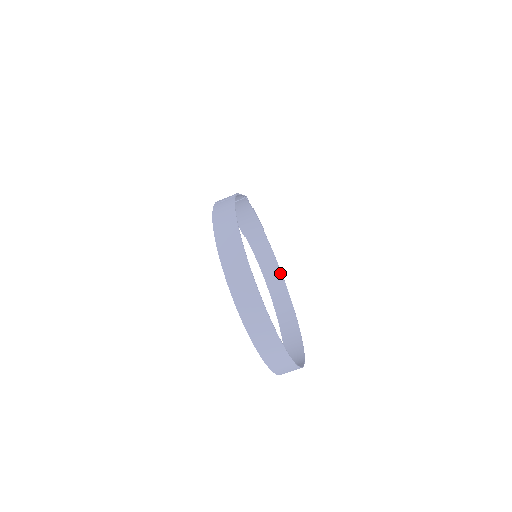
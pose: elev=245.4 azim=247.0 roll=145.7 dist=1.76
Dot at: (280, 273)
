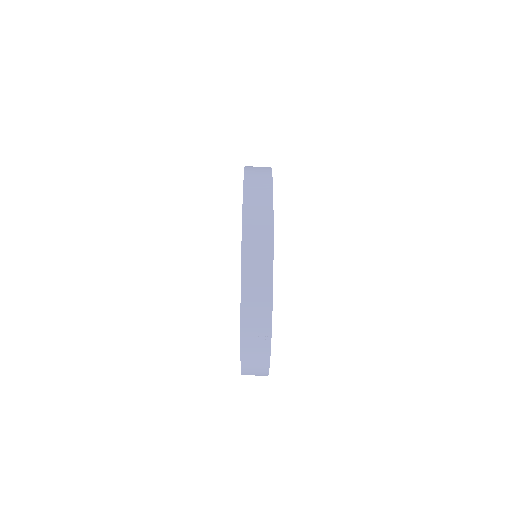
Dot at: occluded
